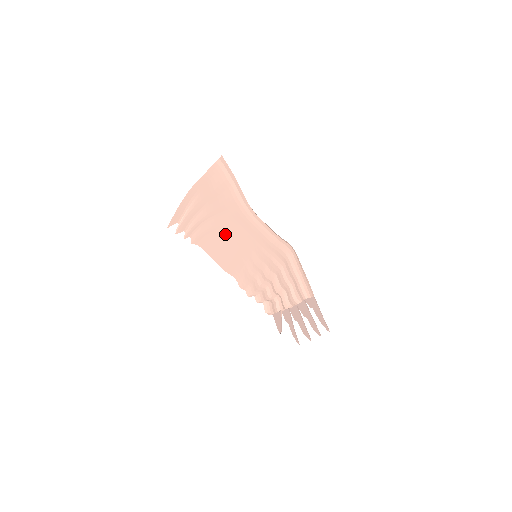
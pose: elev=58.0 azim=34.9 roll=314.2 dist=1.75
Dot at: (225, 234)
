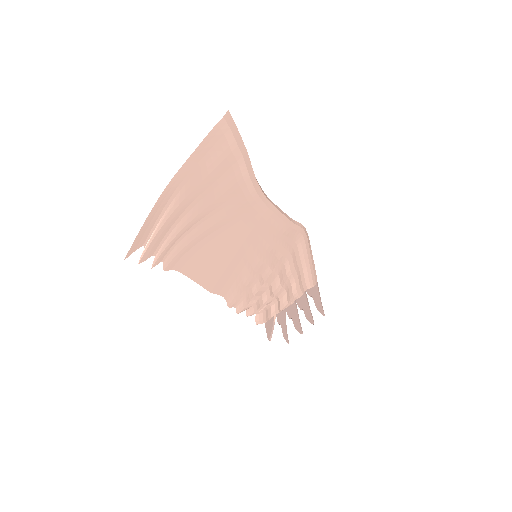
Dot at: (217, 240)
